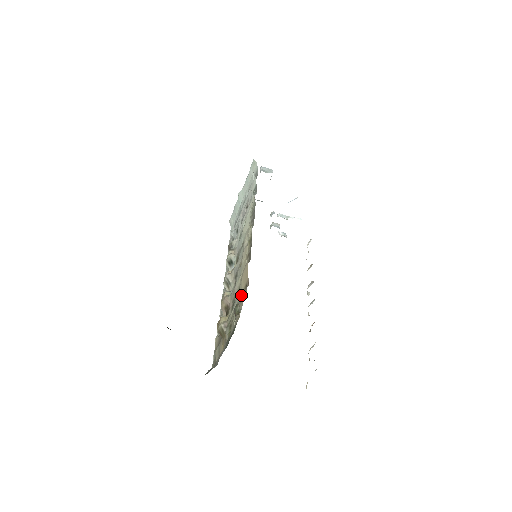
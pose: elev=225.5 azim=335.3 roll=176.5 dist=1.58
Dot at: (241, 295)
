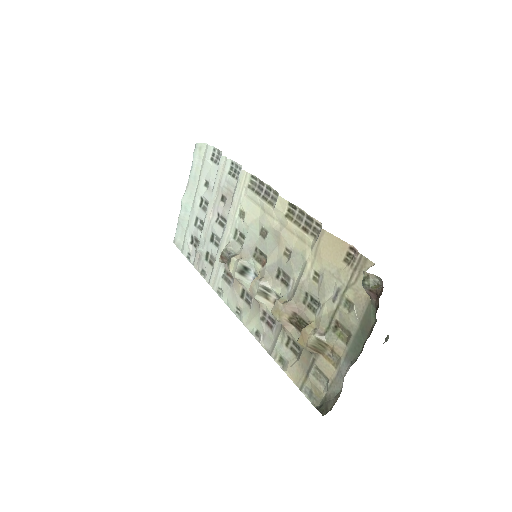
Dot at: (343, 273)
